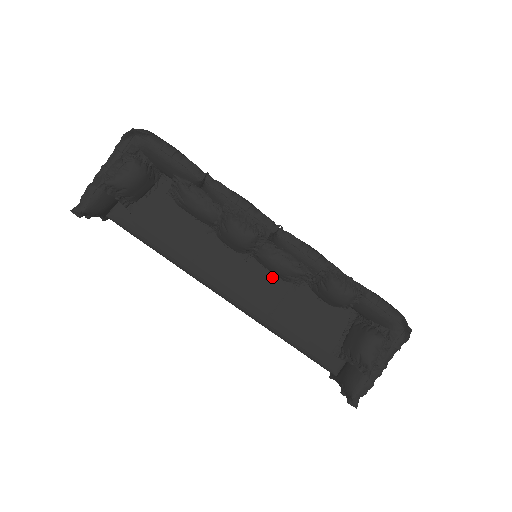
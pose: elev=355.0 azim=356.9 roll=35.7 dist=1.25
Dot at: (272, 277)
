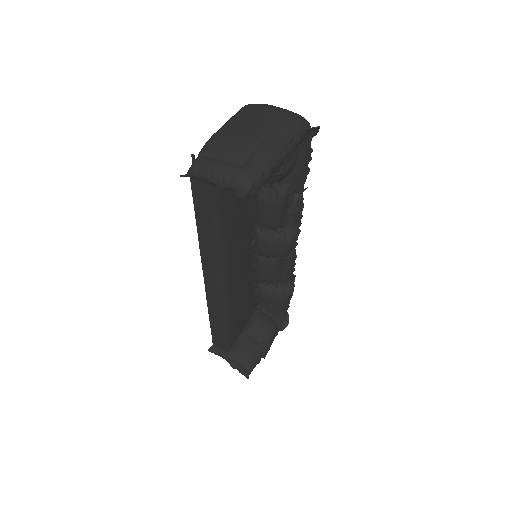
Dot at: (251, 275)
